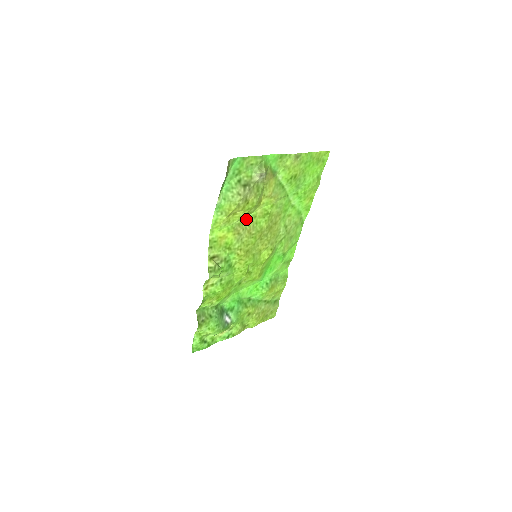
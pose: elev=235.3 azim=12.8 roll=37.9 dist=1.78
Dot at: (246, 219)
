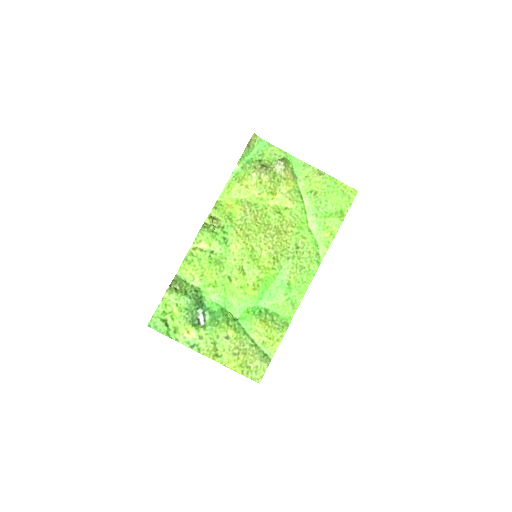
Dot at: (257, 204)
